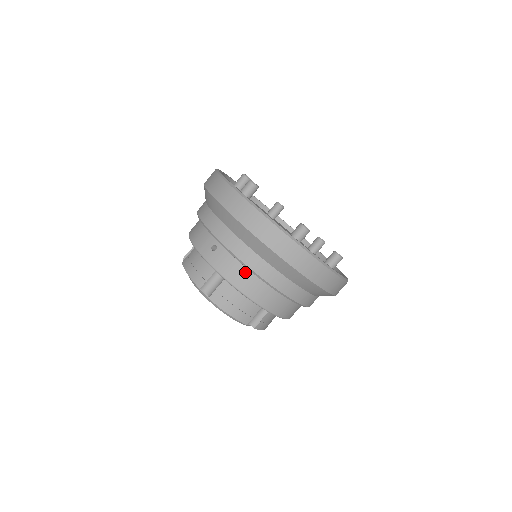
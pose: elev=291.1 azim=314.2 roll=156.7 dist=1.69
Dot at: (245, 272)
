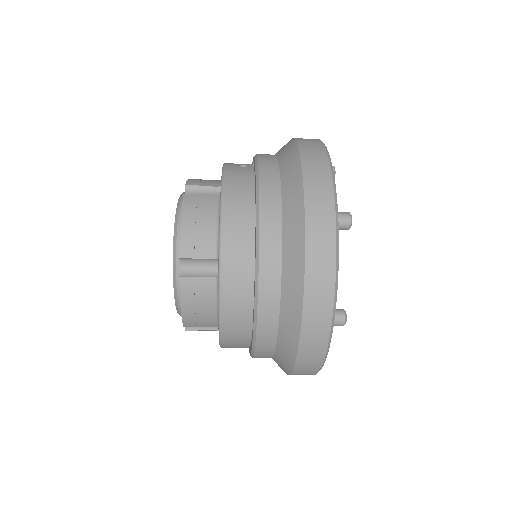
Dot at: (248, 193)
